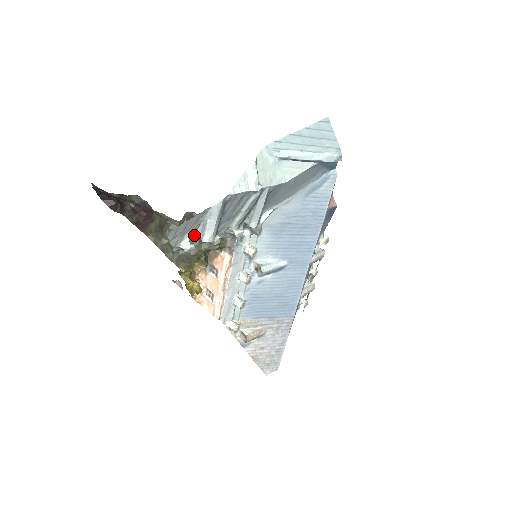
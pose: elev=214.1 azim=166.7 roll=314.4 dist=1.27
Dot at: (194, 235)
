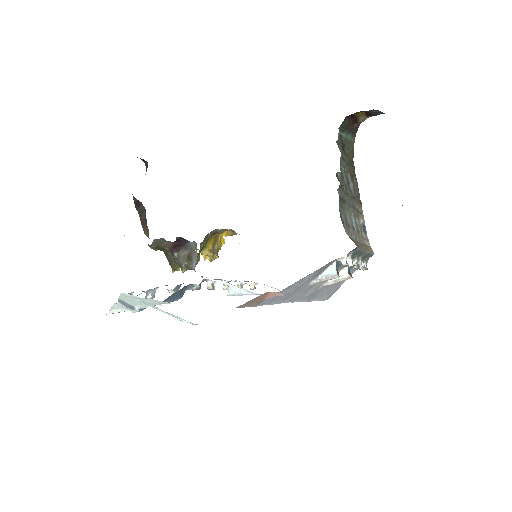
Dot at: occluded
